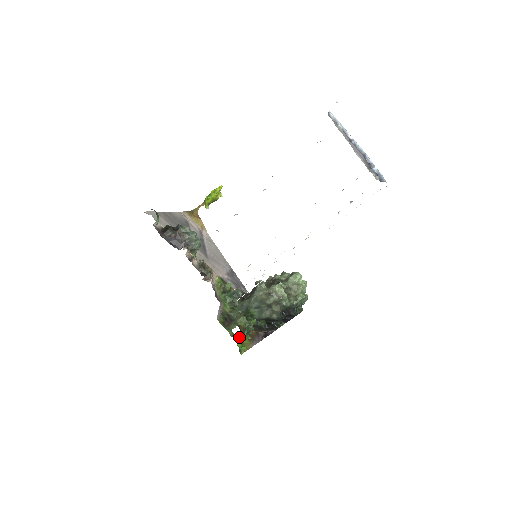
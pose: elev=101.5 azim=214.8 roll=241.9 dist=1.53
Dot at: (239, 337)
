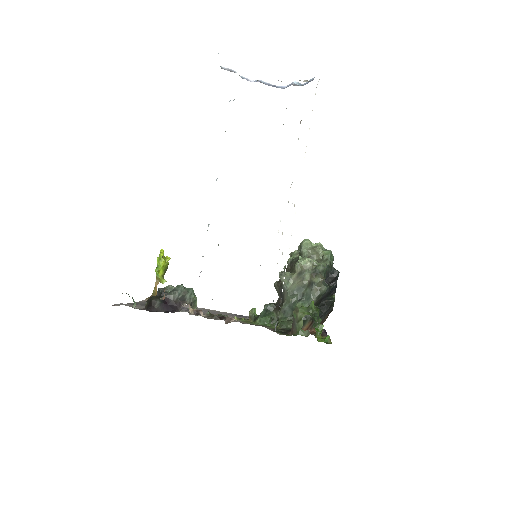
Dot at: (315, 329)
